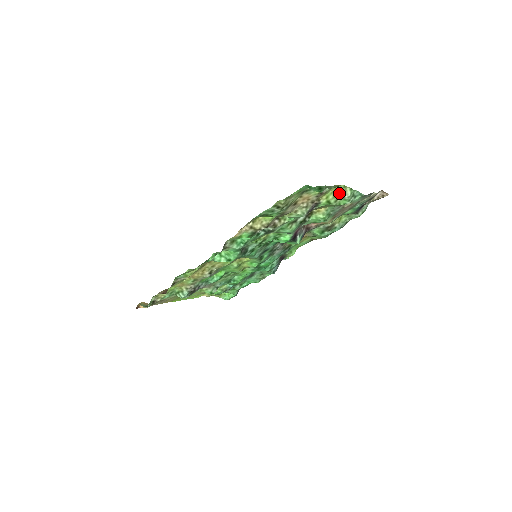
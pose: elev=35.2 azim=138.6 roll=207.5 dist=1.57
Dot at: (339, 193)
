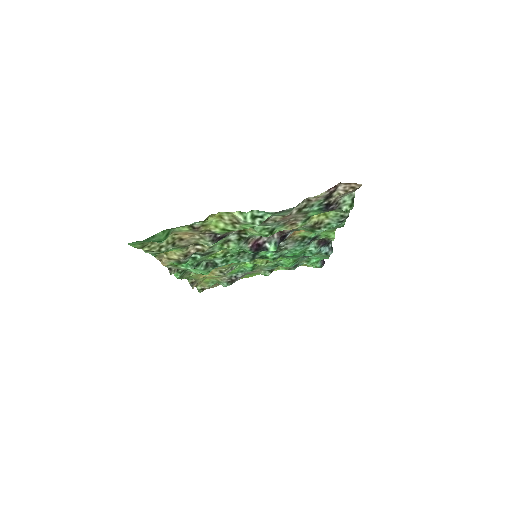
Dot at: (229, 219)
